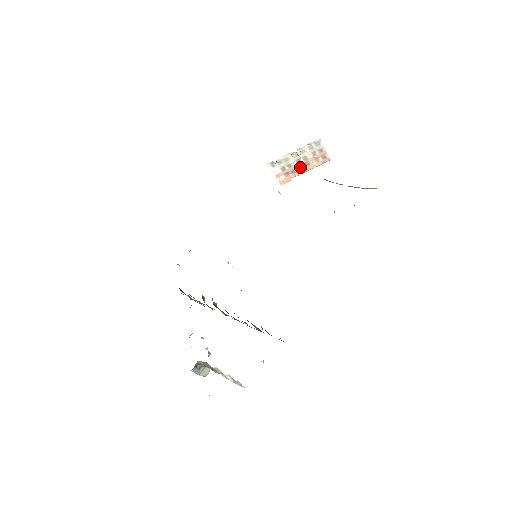
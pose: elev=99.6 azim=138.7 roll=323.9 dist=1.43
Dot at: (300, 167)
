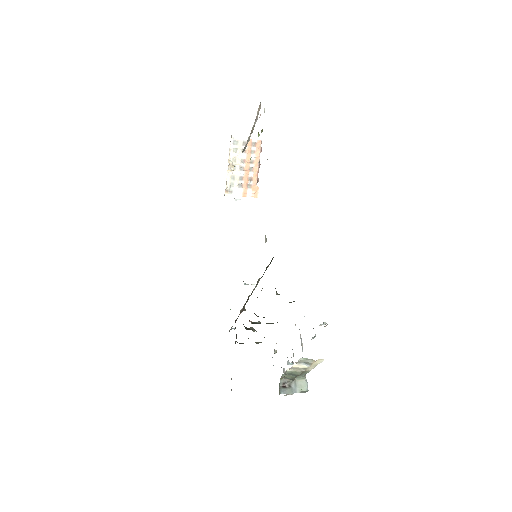
Dot at: (250, 171)
